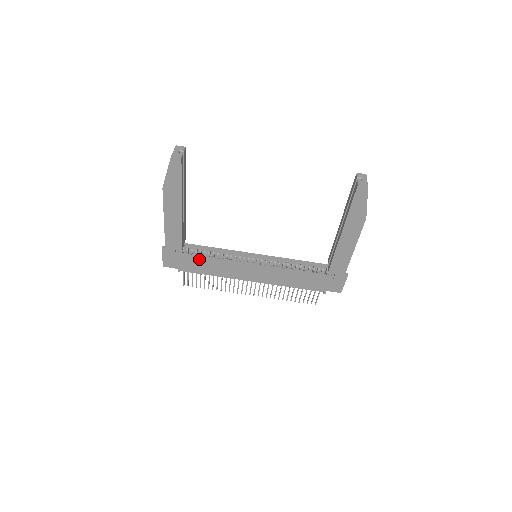
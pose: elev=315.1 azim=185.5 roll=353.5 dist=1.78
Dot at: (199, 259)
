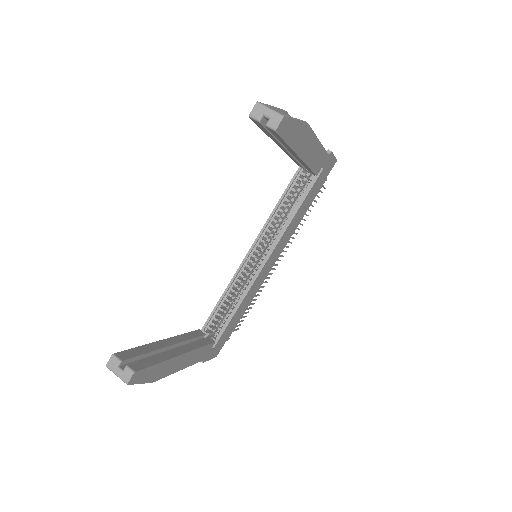
Dot at: (230, 322)
